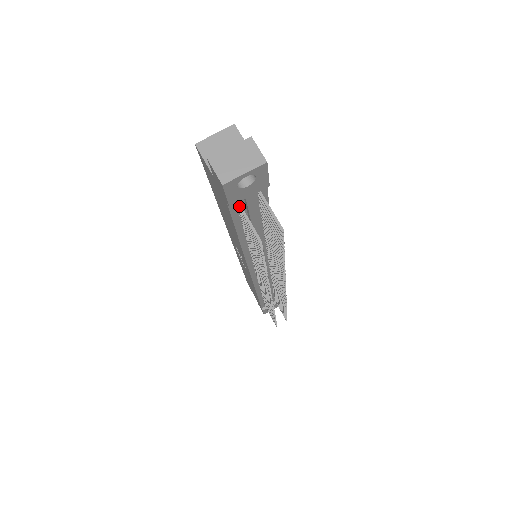
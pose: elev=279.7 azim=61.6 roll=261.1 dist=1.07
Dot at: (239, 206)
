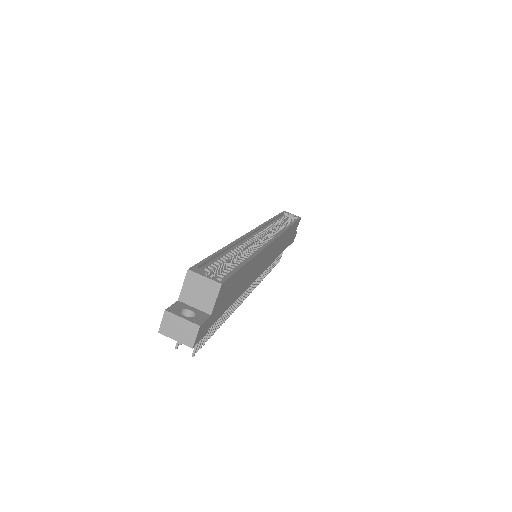
Dot at: occluded
